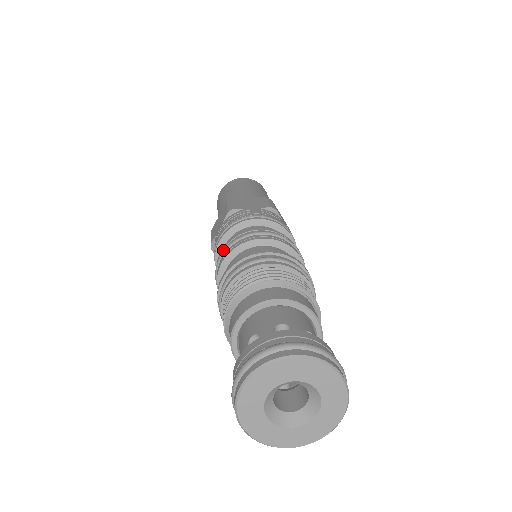
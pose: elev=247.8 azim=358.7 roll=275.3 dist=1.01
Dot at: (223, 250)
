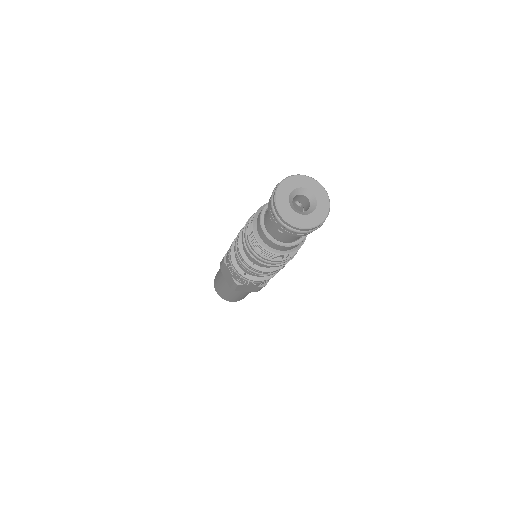
Dot at: (236, 255)
